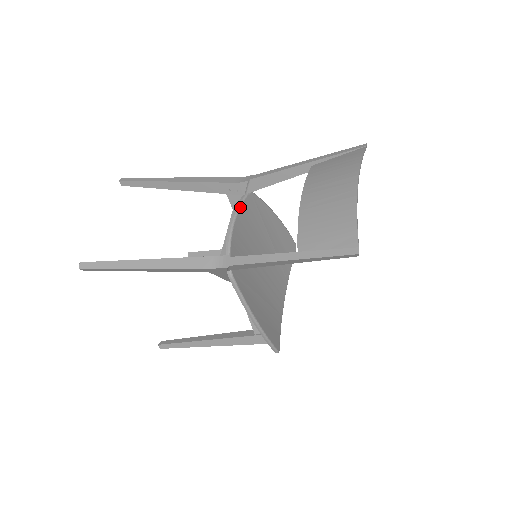
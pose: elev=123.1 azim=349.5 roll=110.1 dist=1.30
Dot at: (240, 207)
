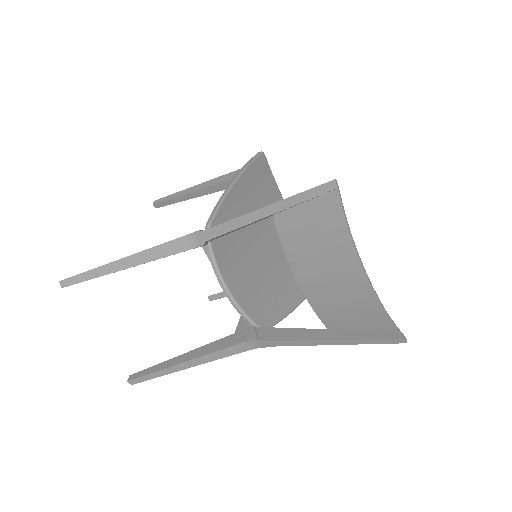
Dot at: (217, 265)
